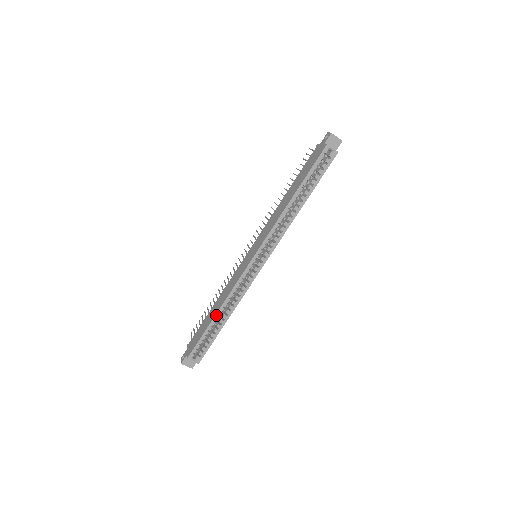
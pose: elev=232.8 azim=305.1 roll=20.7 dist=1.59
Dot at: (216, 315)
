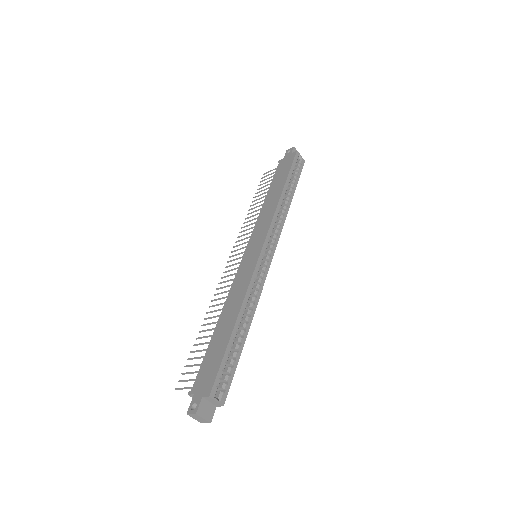
Dot at: (236, 322)
